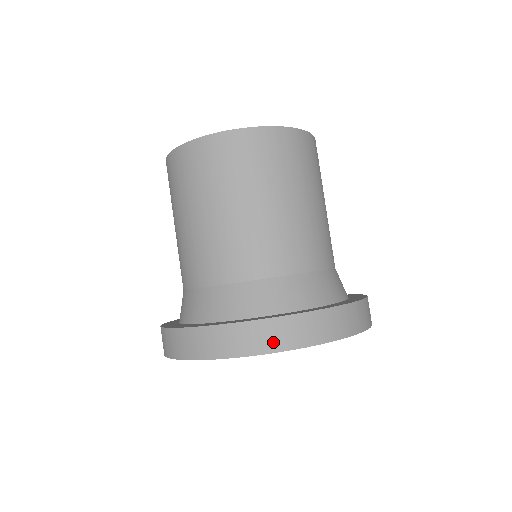
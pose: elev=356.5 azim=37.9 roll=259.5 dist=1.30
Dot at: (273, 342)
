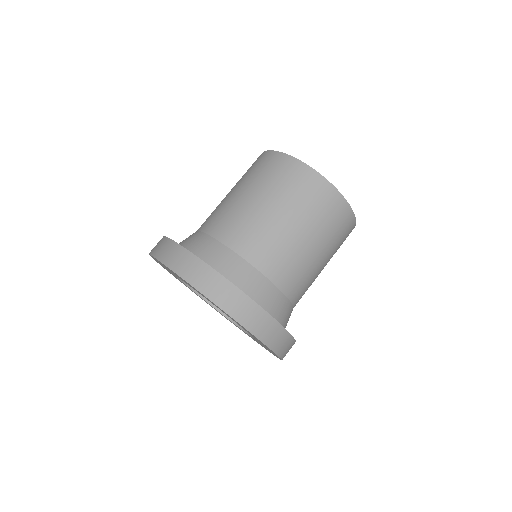
Dot at: (238, 312)
